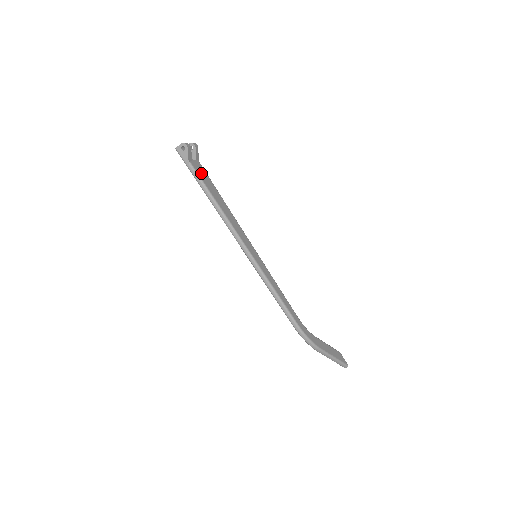
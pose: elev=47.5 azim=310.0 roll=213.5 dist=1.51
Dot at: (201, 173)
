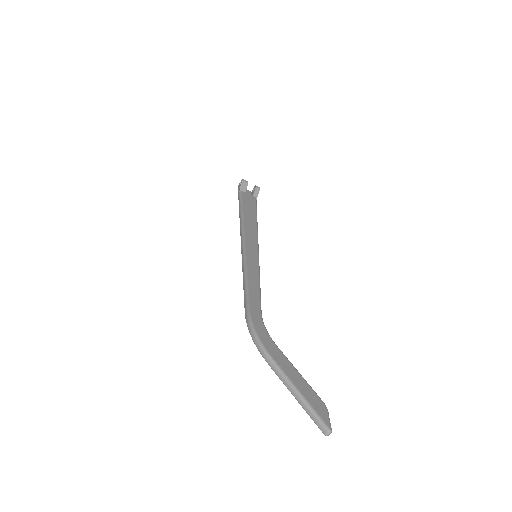
Dot at: (247, 199)
